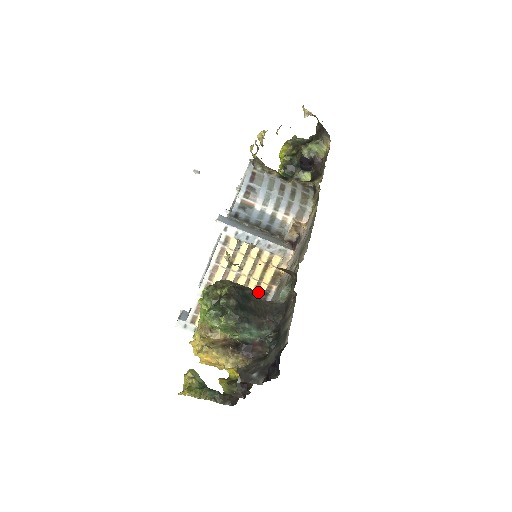
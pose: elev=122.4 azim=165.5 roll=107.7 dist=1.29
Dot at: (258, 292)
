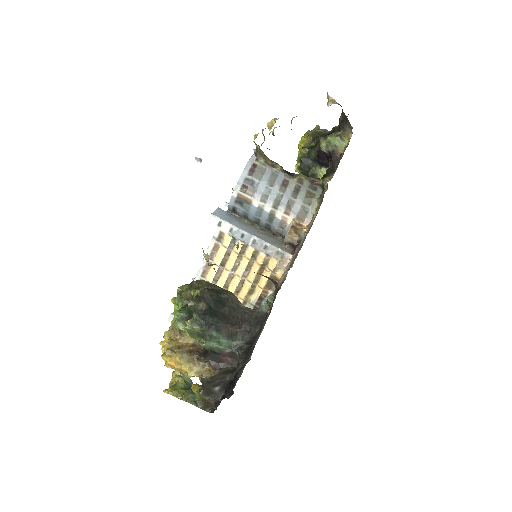
Dot at: (253, 295)
